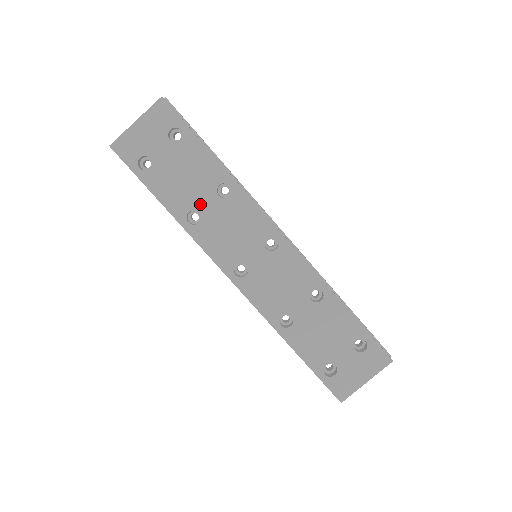
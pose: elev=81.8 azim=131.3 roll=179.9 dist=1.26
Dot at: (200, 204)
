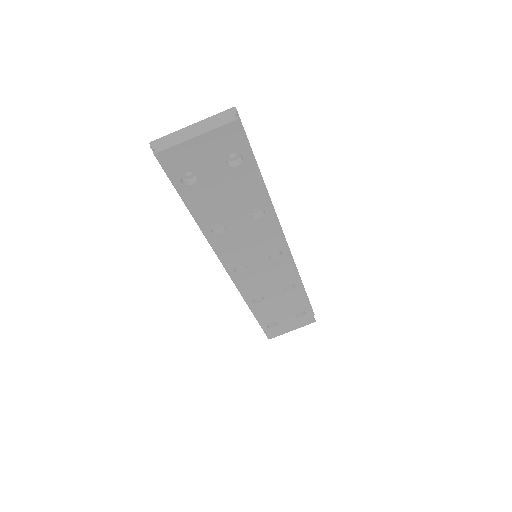
Dot at: (230, 220)
